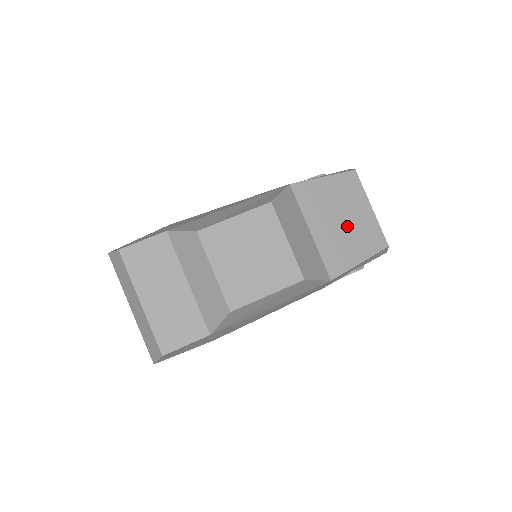
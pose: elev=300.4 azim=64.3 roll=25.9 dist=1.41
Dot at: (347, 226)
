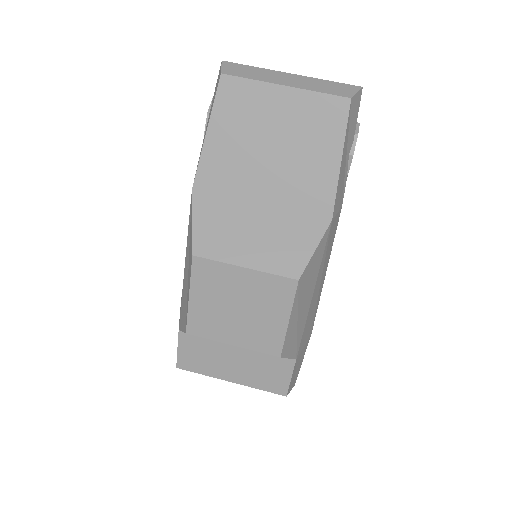
Dot at: (284, 147)
